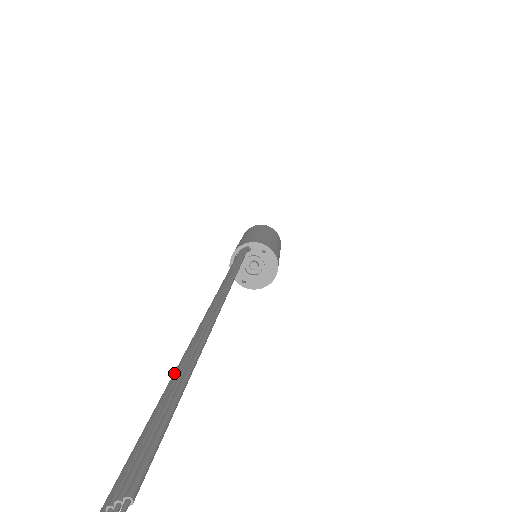
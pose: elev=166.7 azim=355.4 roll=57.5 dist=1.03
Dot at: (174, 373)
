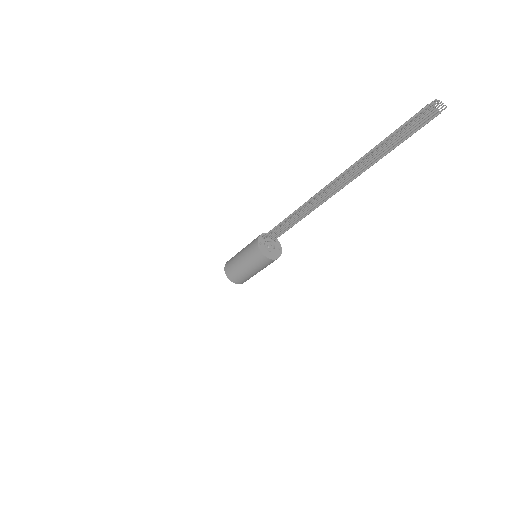
Dot at: (381, 148)
